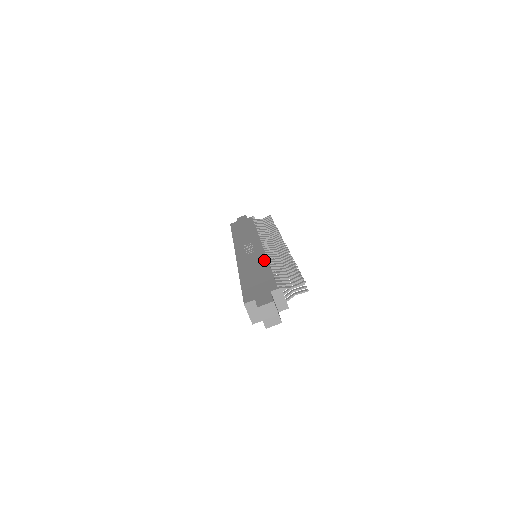
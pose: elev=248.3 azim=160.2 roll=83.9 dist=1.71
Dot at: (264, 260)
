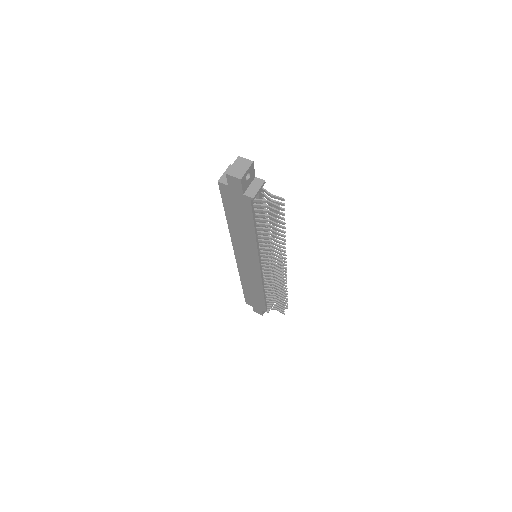
Dot at: occluded
